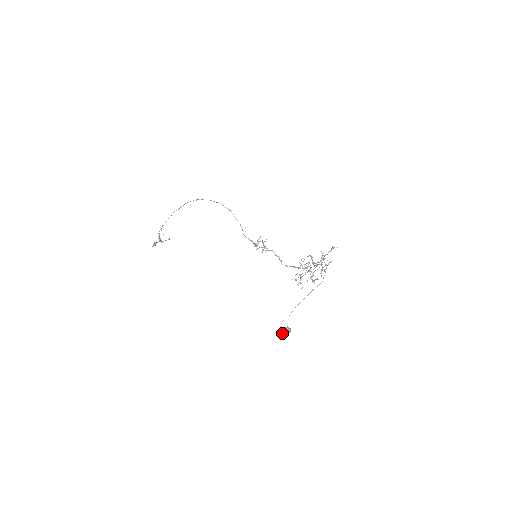
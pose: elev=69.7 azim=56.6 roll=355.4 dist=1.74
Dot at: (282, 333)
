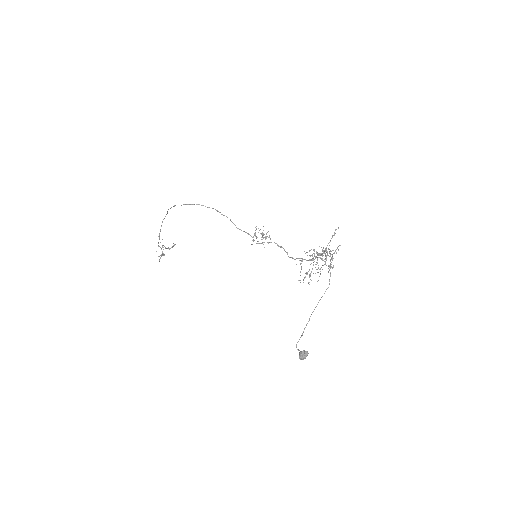
Dot at: occluded
